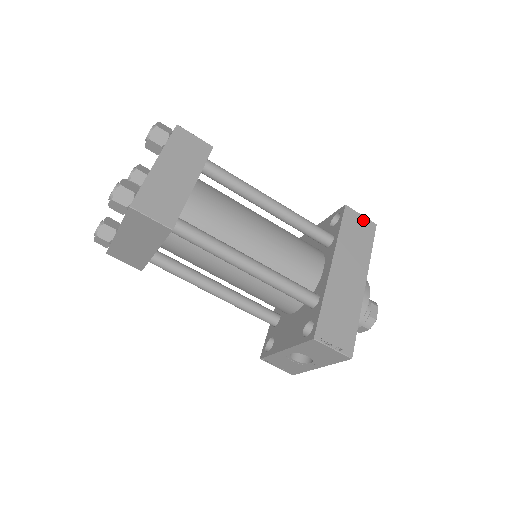
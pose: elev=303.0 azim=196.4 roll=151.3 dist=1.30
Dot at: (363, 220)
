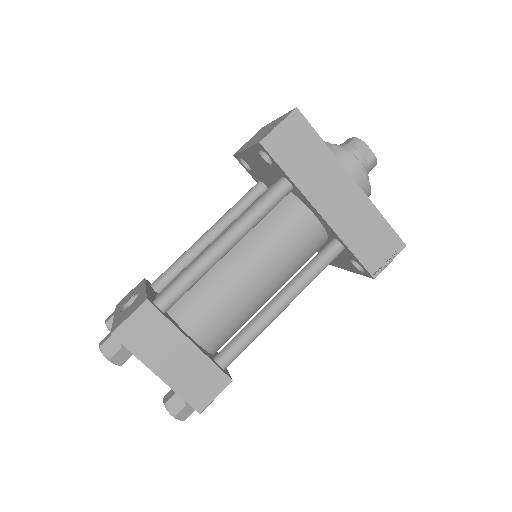
Dot at: (286, 127)
